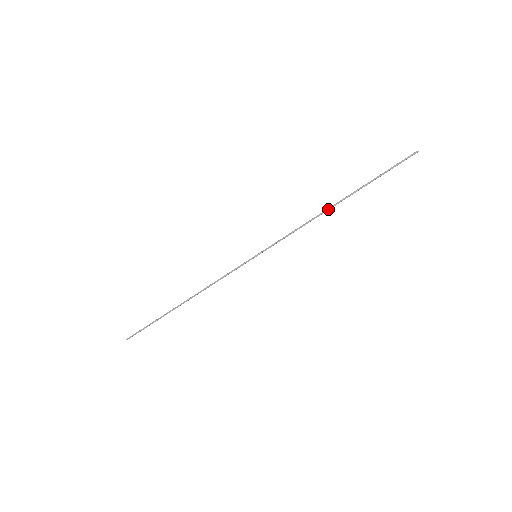
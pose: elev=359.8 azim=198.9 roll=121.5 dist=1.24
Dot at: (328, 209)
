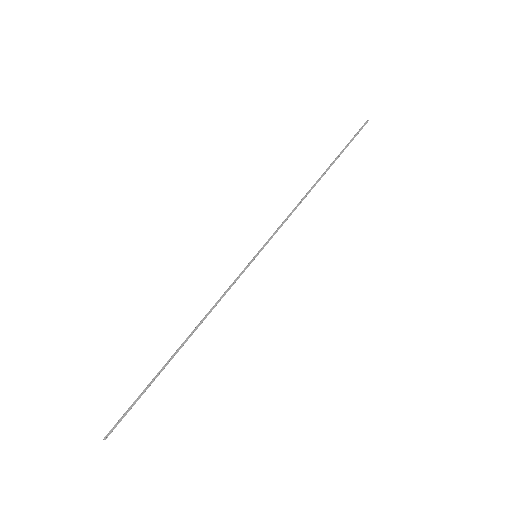
Dot at: occluded
